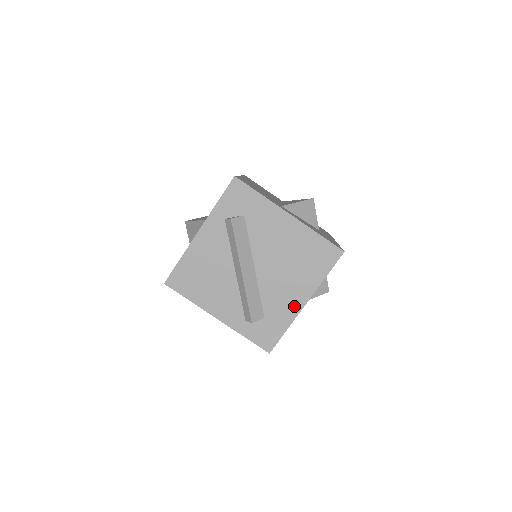
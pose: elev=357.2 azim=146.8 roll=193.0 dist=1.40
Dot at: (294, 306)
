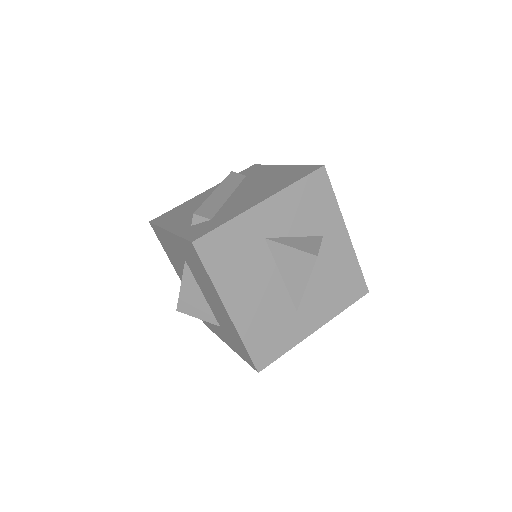
Dot at: (248, 206)
